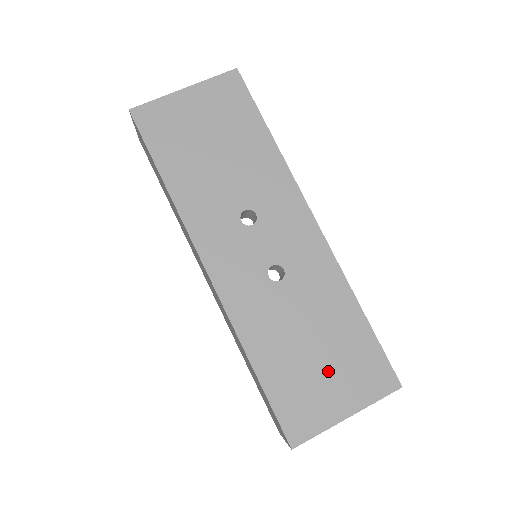
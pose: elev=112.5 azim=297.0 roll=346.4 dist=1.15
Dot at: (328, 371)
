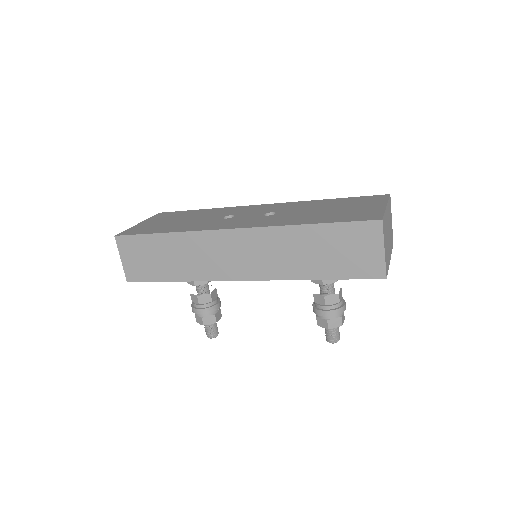
Dot at: (349, 208)
